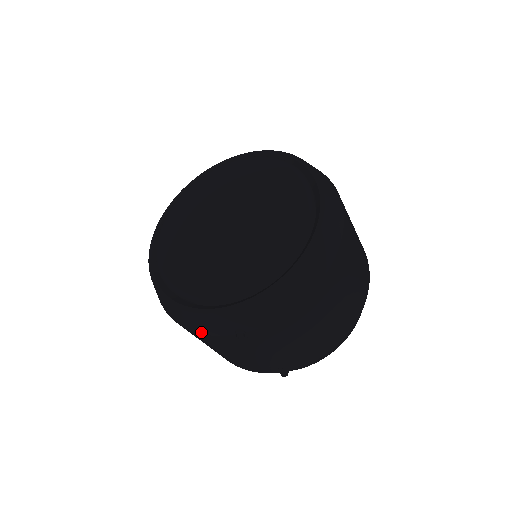
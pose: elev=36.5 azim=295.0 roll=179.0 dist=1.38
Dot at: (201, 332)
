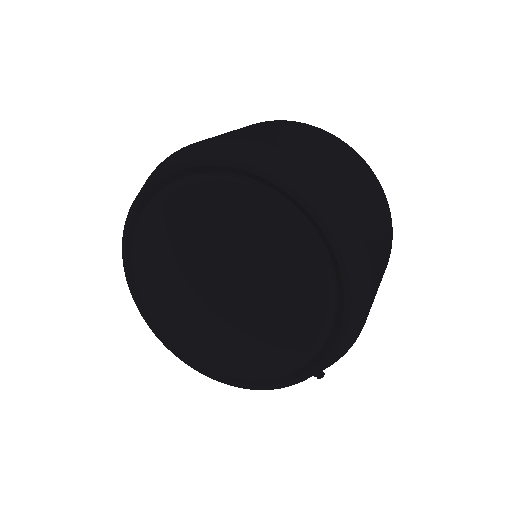
Dot at: occluded
